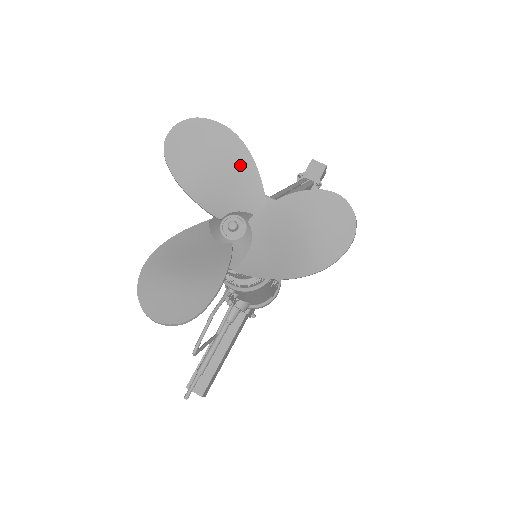
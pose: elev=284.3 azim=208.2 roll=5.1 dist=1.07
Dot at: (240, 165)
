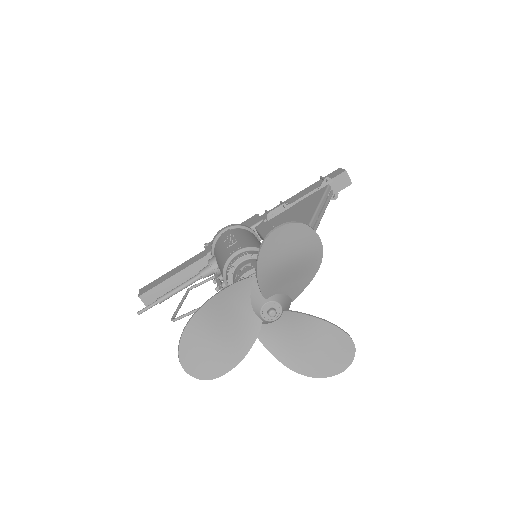
Dot at: (307, 268)
